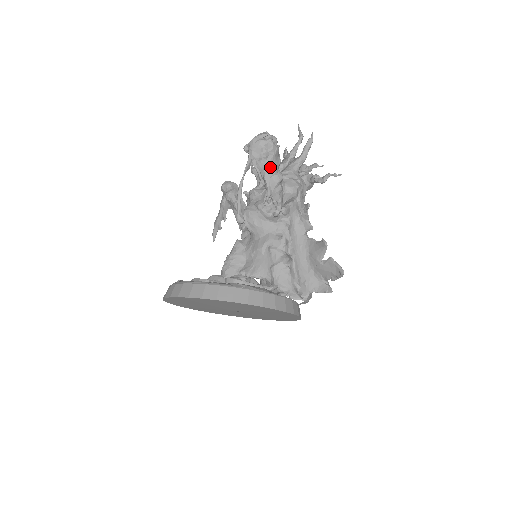
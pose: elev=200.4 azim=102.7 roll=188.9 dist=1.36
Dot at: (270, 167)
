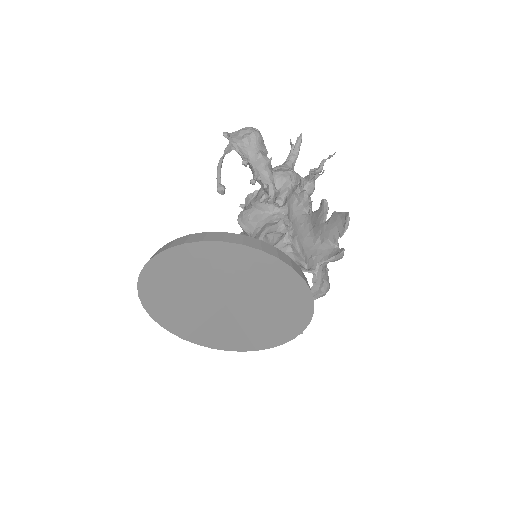
Dot at: (254, 151)
